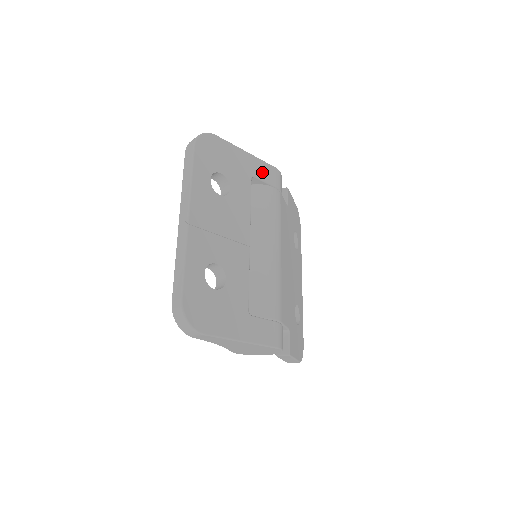
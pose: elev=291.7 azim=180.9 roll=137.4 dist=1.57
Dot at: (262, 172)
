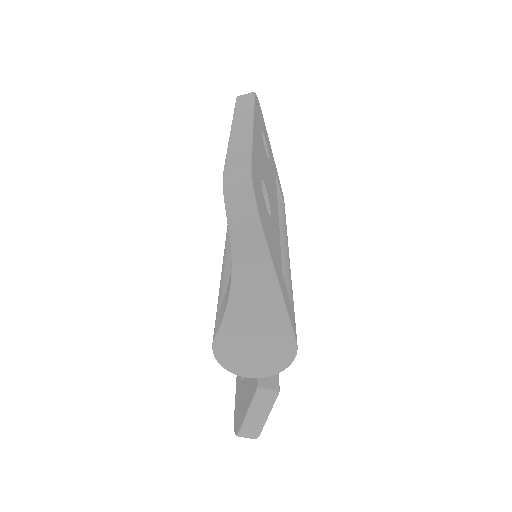
Dot at: (279, 184)
